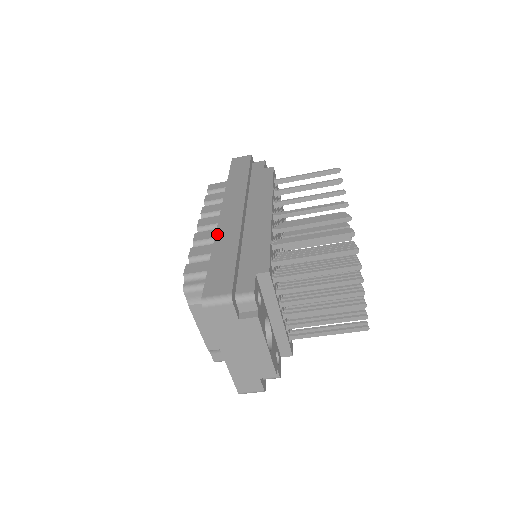
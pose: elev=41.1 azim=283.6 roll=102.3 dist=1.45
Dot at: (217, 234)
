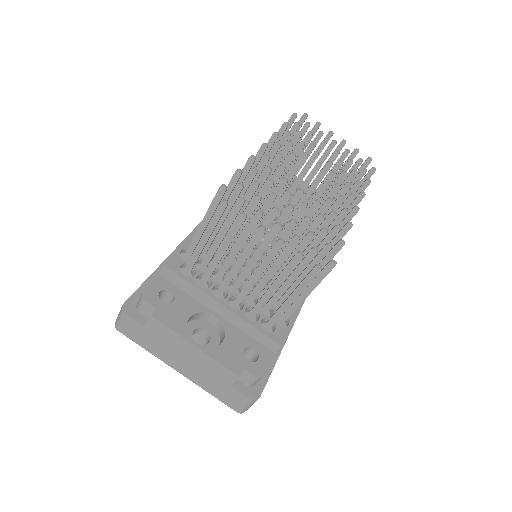
Dot at: occluded
